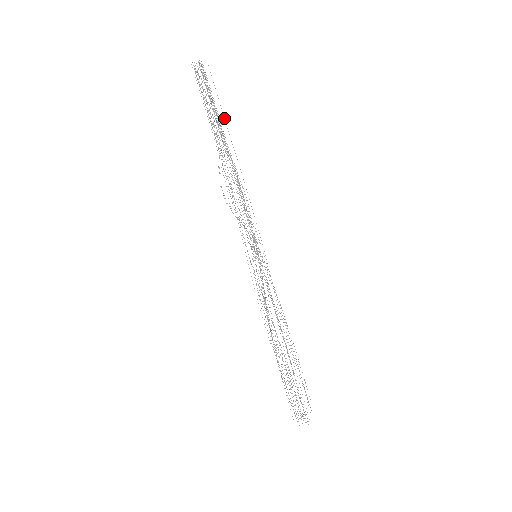
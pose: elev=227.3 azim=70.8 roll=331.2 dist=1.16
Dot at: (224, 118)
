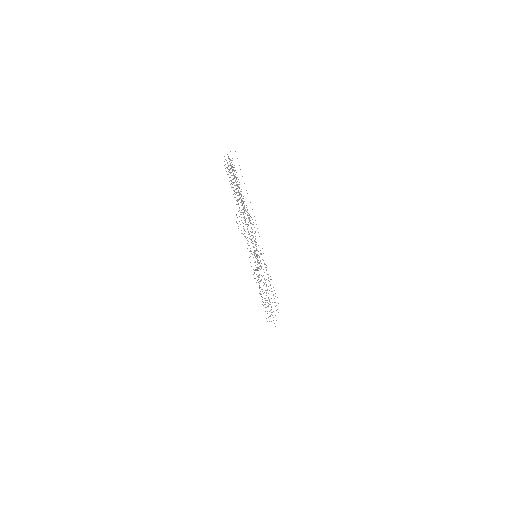
Dot at: occluded
